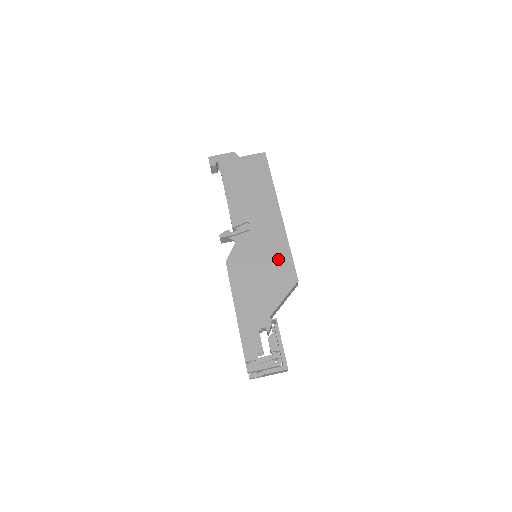
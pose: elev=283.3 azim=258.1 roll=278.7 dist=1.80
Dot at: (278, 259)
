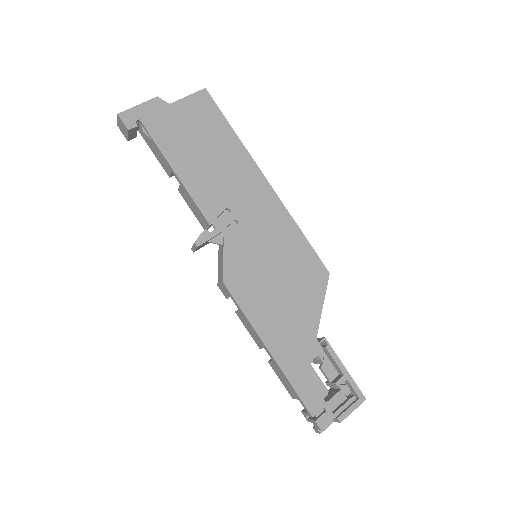
Dot at: (292, 252)
